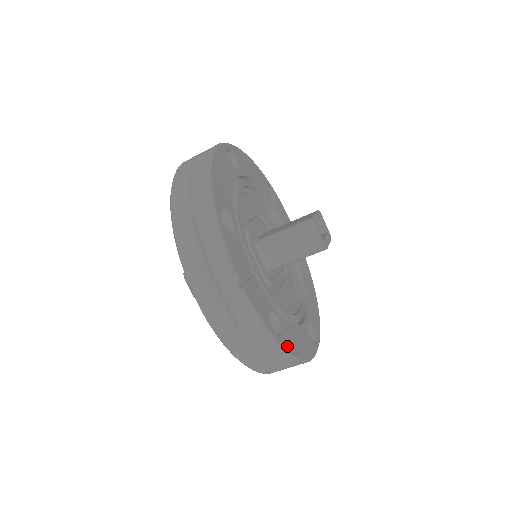
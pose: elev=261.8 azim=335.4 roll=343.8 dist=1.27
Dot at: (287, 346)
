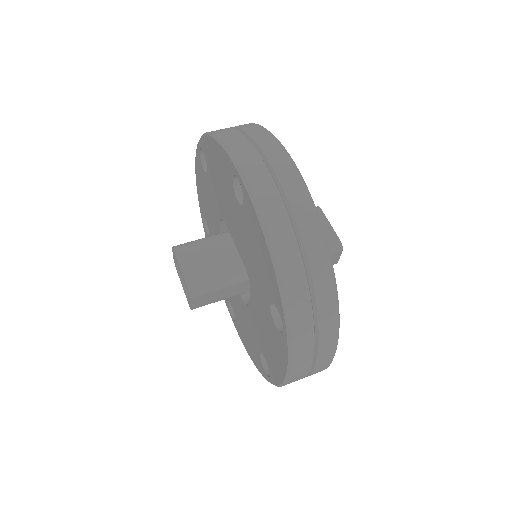
Dot at: occluded
